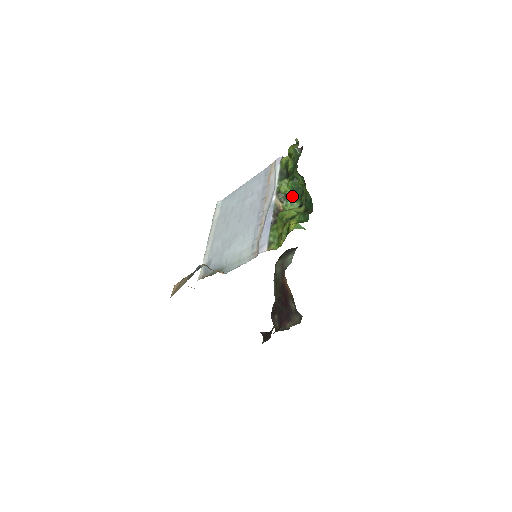
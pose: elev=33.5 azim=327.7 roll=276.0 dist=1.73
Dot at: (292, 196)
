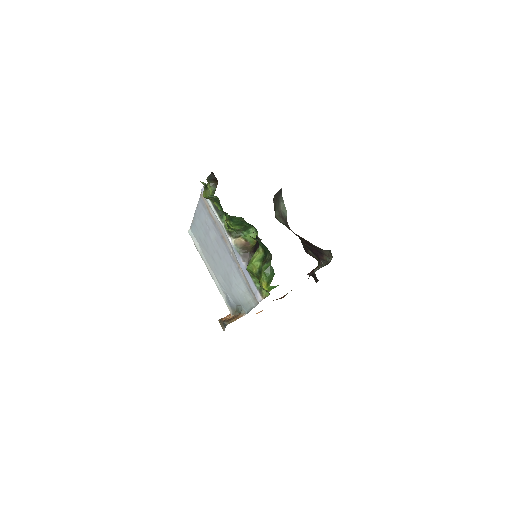
Dot at: (243, 228)
